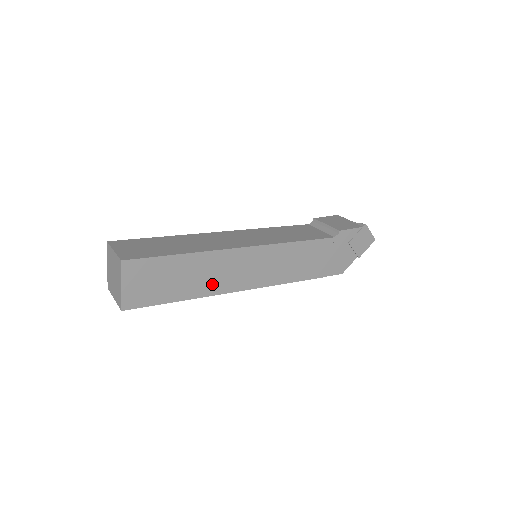
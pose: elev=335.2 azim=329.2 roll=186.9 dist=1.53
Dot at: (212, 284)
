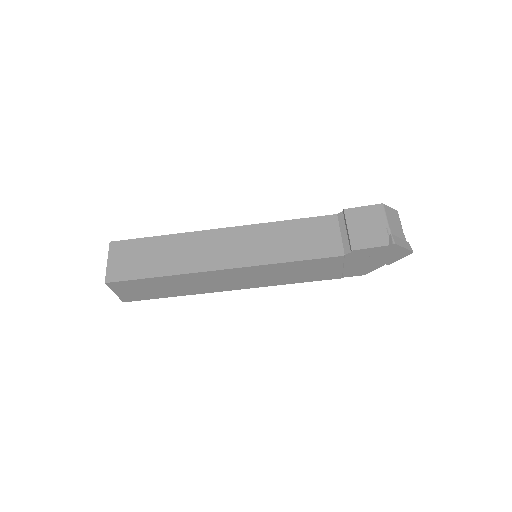
Dot at: (200, 288)
